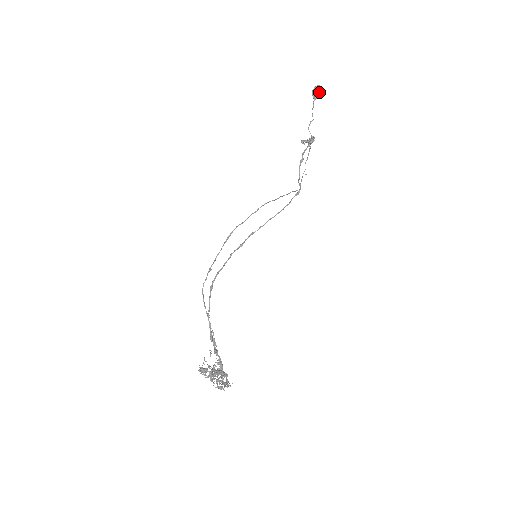
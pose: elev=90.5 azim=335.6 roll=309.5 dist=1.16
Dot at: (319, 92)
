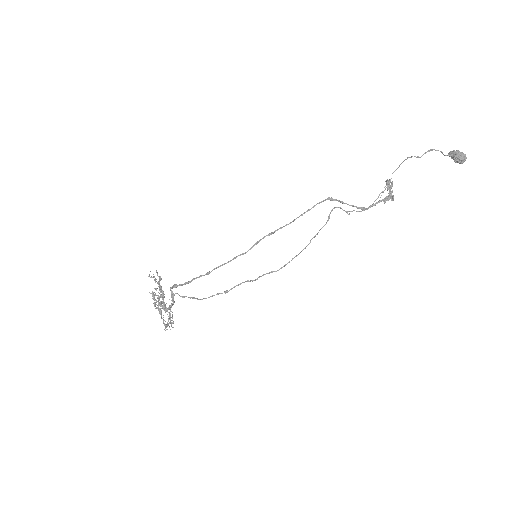
Dot at: (457, 160)
